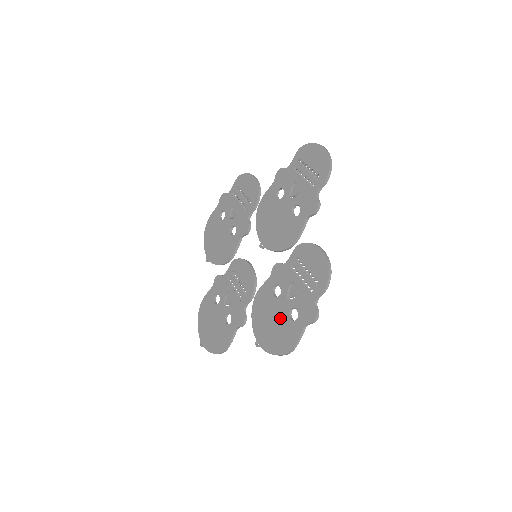
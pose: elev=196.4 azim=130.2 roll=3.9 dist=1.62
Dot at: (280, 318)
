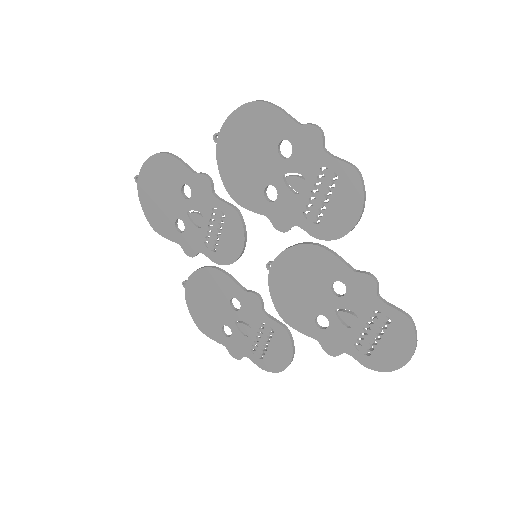
Dot at: (216, 314)
